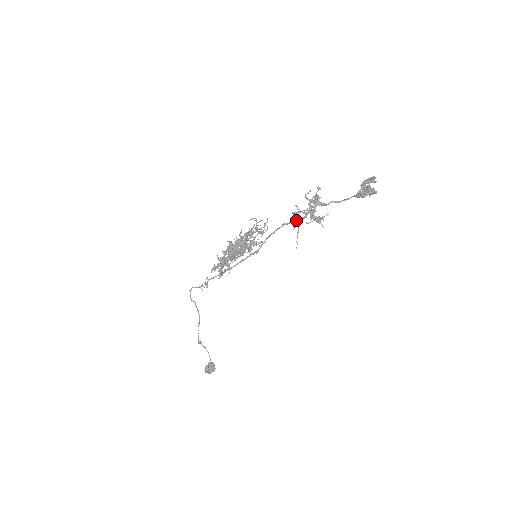
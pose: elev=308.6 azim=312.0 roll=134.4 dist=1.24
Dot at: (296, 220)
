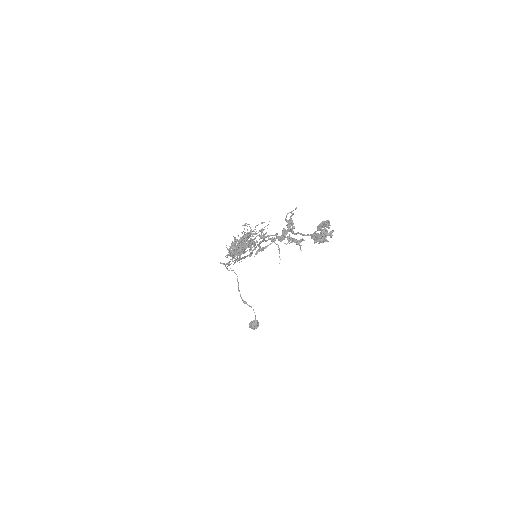
Dot at: occluded
